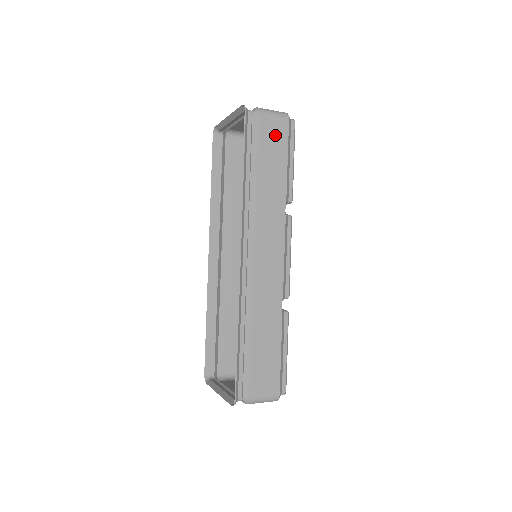
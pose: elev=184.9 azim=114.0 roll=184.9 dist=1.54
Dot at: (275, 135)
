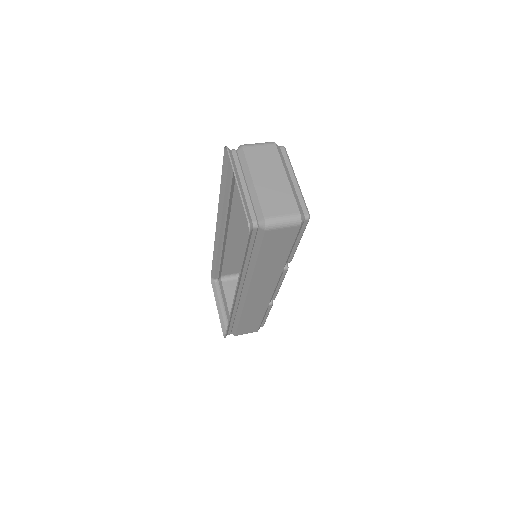
Dot at: (281, 239)
